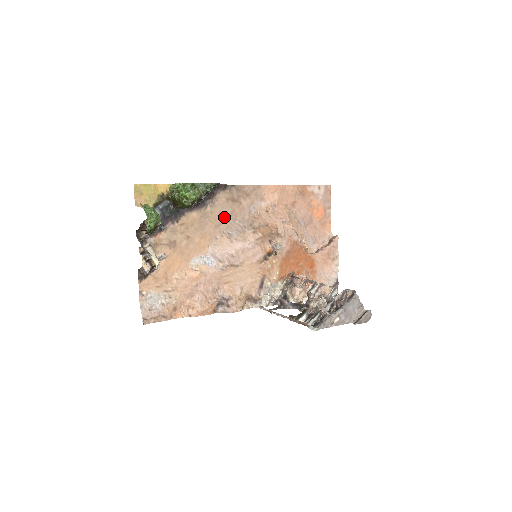
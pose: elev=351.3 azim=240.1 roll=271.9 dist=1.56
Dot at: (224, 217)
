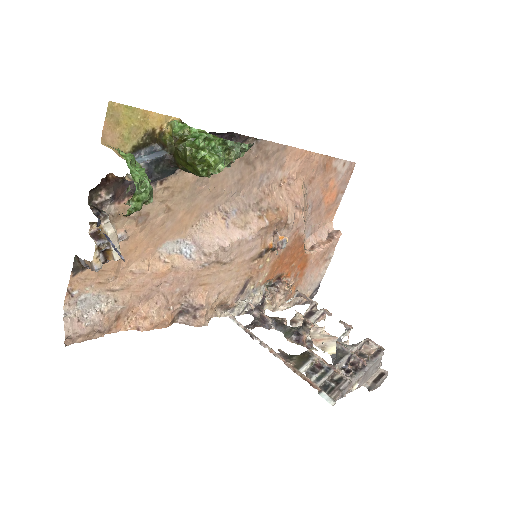
Dot at: (227, 185)
